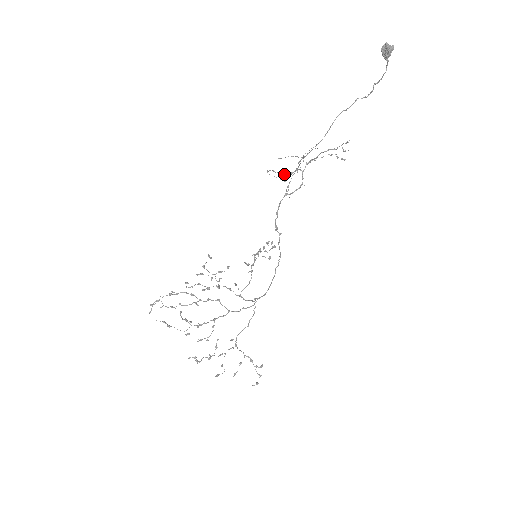
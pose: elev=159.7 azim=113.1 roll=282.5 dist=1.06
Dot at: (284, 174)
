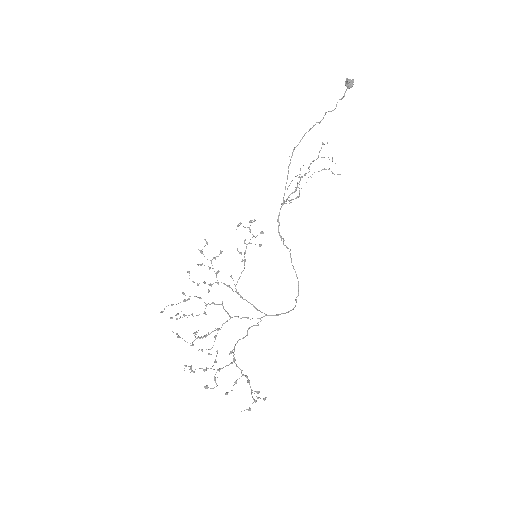
Dot at: (292, 199)
